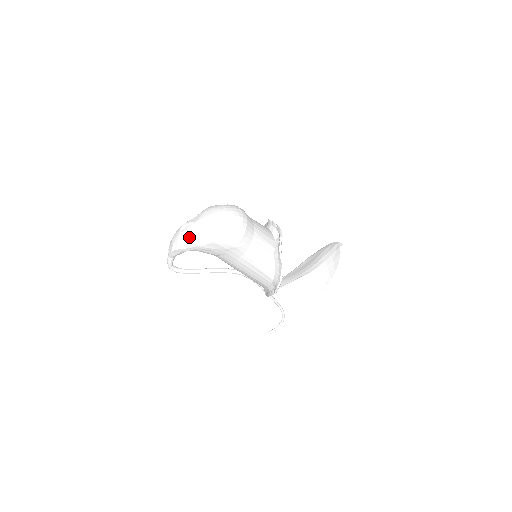
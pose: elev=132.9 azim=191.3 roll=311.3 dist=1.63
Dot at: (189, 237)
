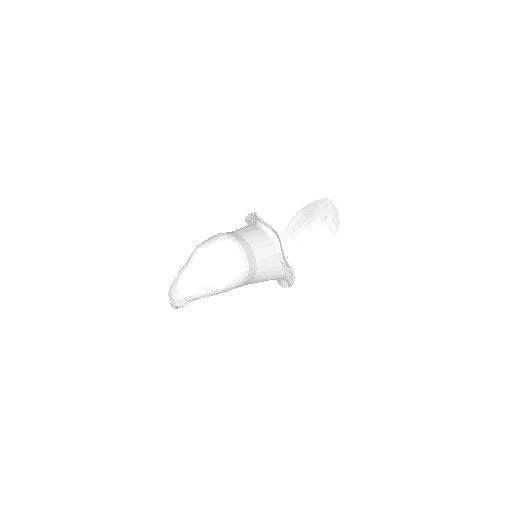
Dot at: (192, 295)
